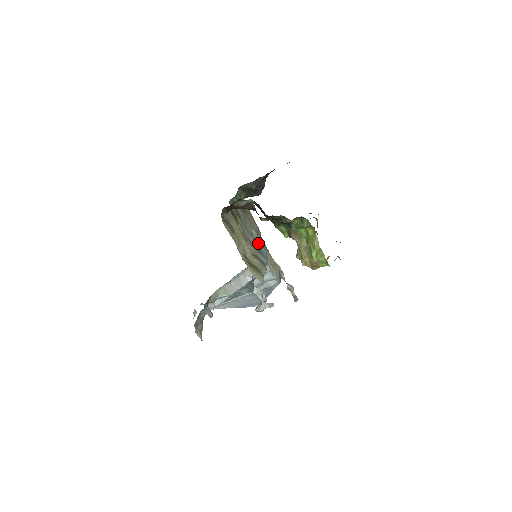
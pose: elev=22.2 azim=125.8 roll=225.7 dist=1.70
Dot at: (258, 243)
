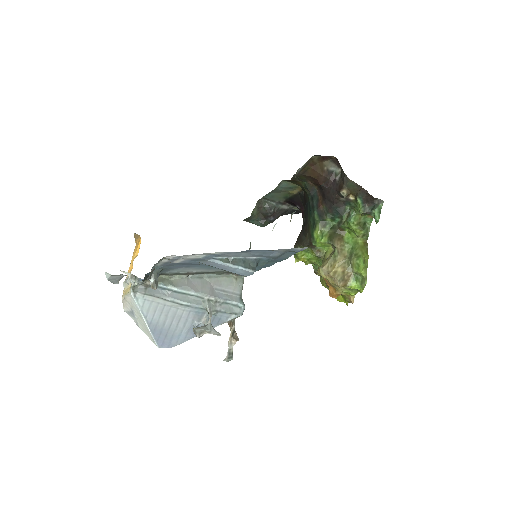
Dot at: occluded
